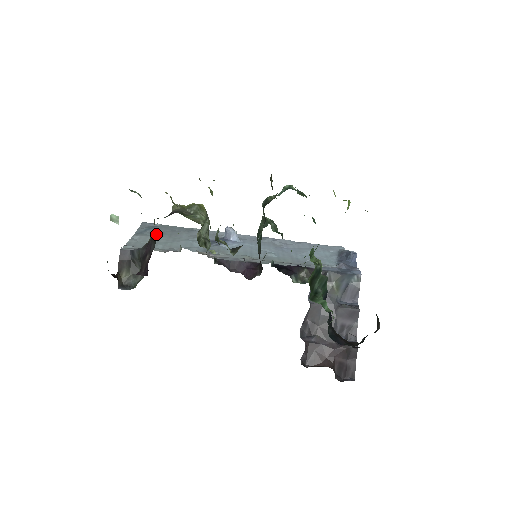
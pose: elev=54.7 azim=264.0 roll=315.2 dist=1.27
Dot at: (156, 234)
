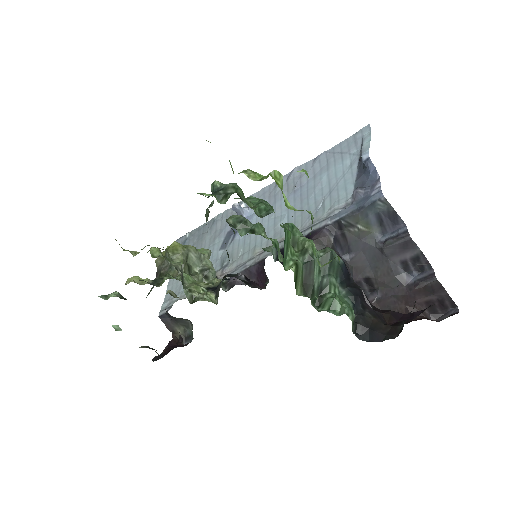
Dot at: occluded
